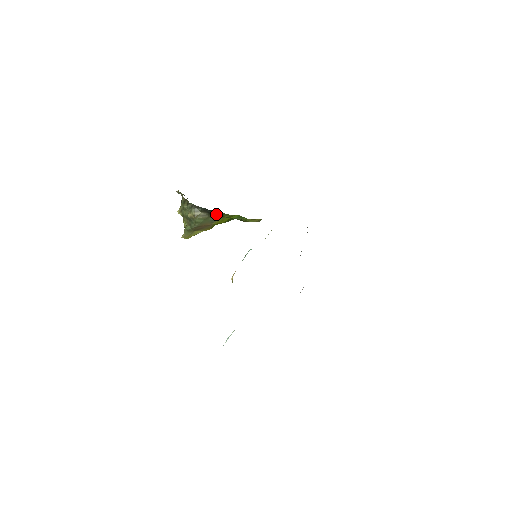
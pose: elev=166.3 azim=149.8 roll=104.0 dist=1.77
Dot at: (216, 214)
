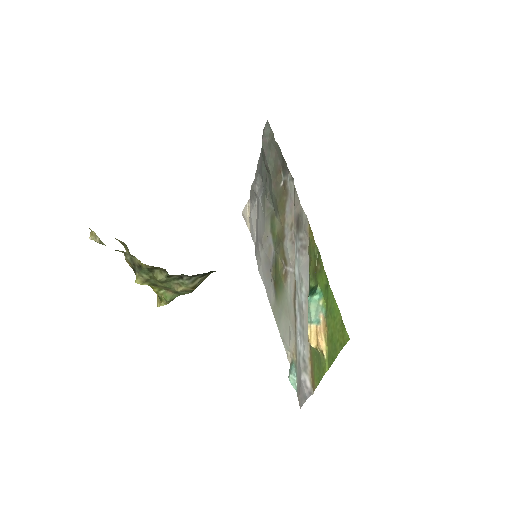
Dot at: occluded
